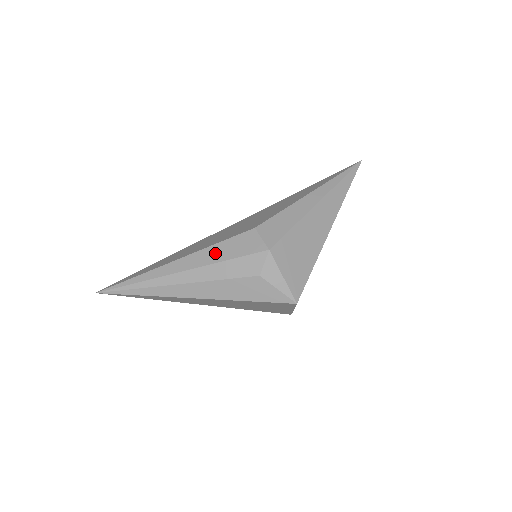
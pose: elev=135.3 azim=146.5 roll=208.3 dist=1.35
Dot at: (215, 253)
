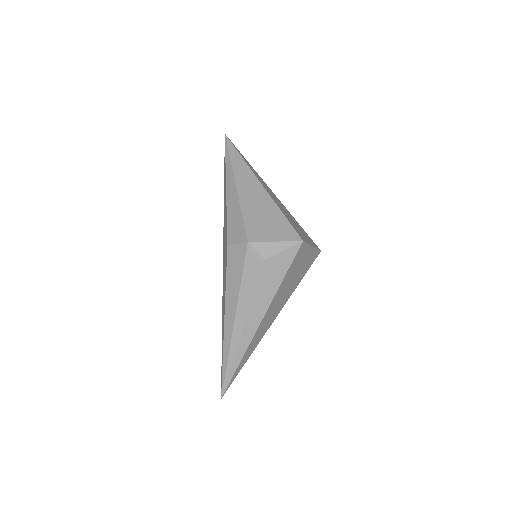
Dot at: (232, 287)
